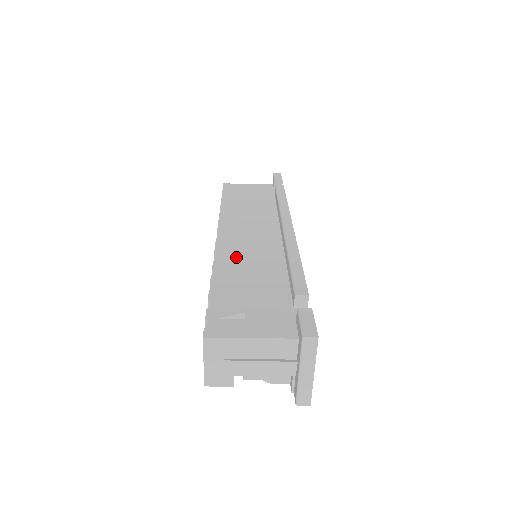
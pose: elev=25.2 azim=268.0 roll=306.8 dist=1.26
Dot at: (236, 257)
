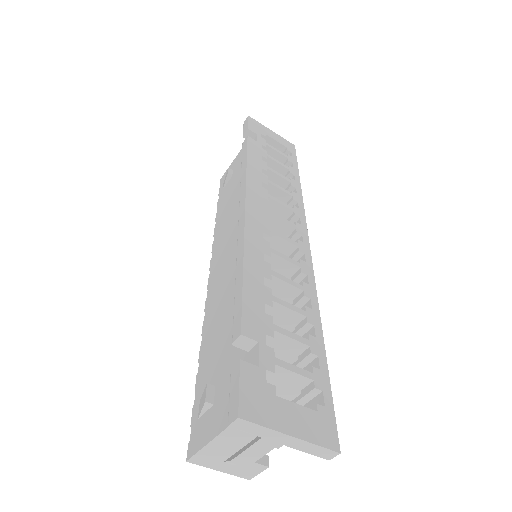
Dot at: (217, 298)
